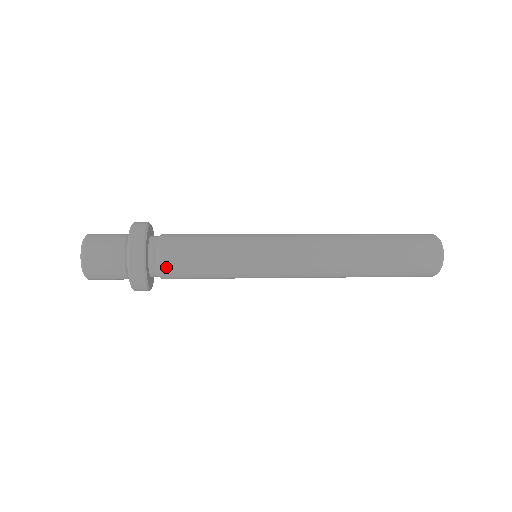
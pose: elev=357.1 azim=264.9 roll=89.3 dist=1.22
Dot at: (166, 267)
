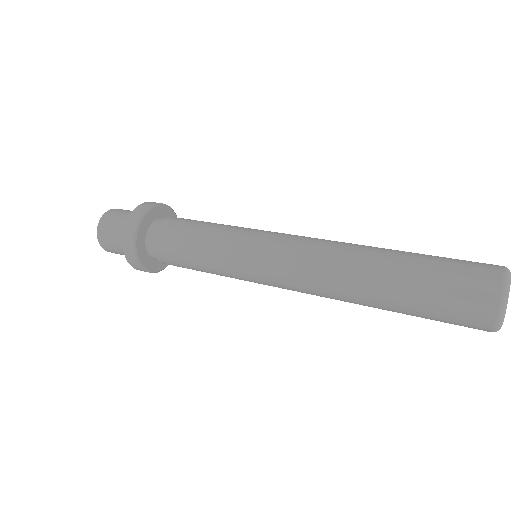
Dot at: (160, 233)
